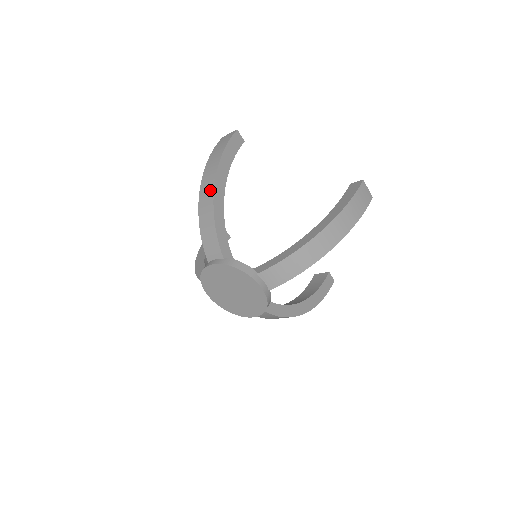
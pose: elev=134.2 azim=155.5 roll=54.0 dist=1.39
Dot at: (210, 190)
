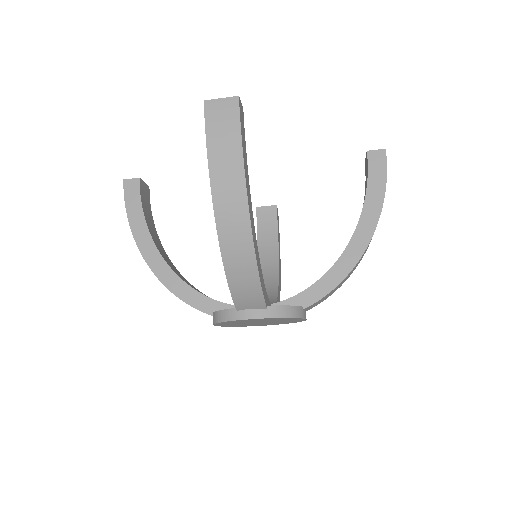
Dot at: (243, 231)
